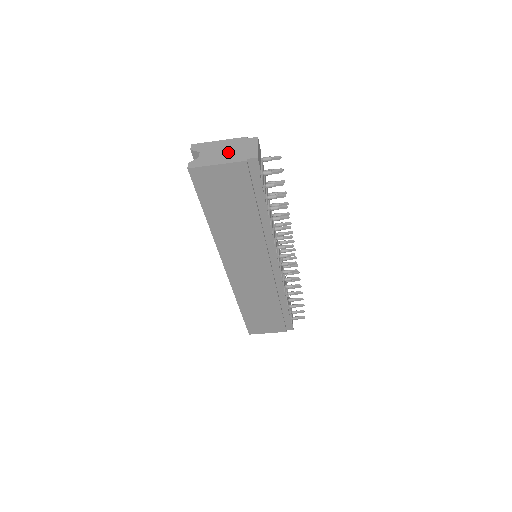
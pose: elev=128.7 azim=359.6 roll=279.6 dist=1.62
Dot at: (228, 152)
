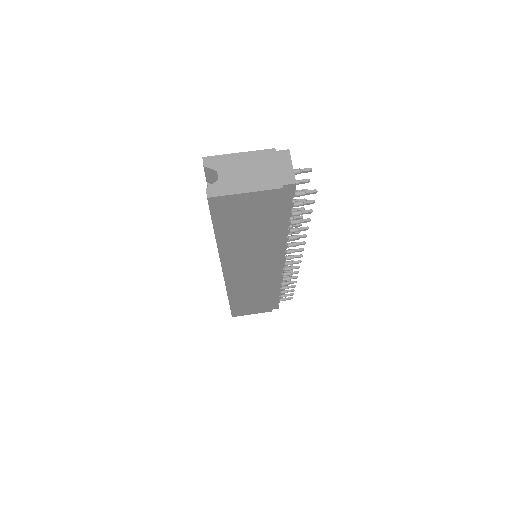
Dot at: (256, 173)
